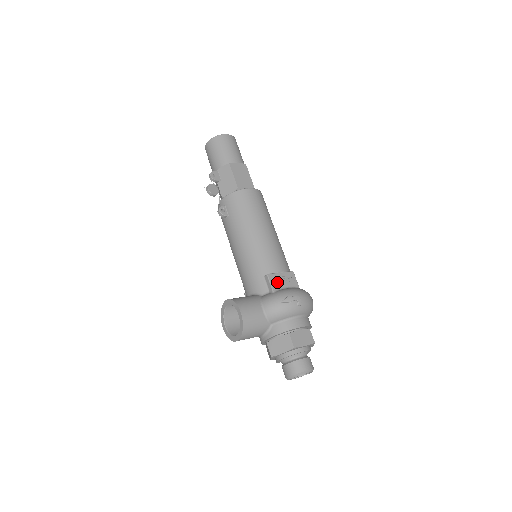
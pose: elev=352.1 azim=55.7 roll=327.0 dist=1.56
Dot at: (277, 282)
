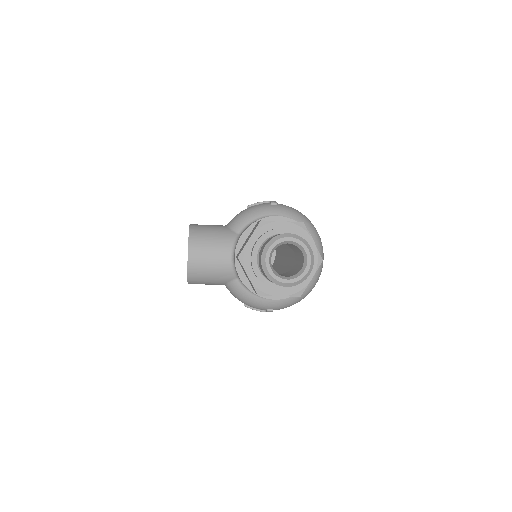
Dot at: occluded
